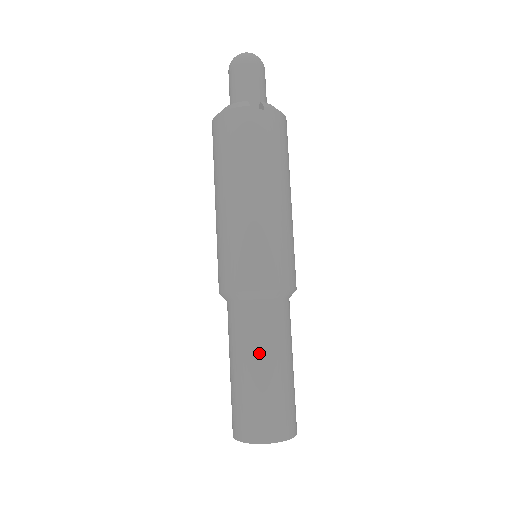
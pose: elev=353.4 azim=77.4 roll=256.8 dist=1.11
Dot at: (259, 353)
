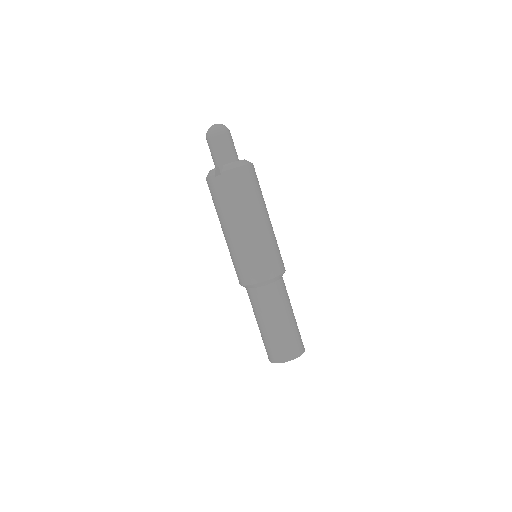
Dot at: (262, 317)
